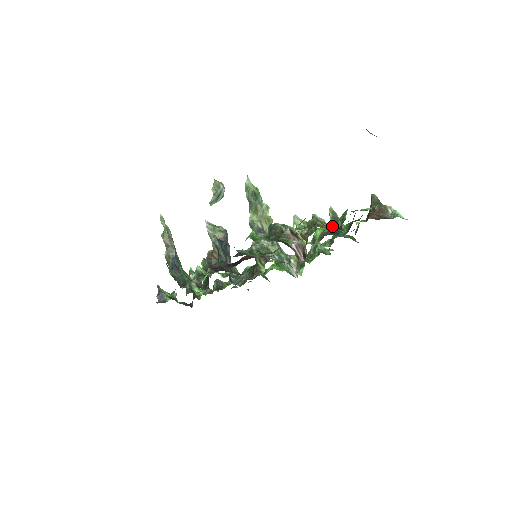
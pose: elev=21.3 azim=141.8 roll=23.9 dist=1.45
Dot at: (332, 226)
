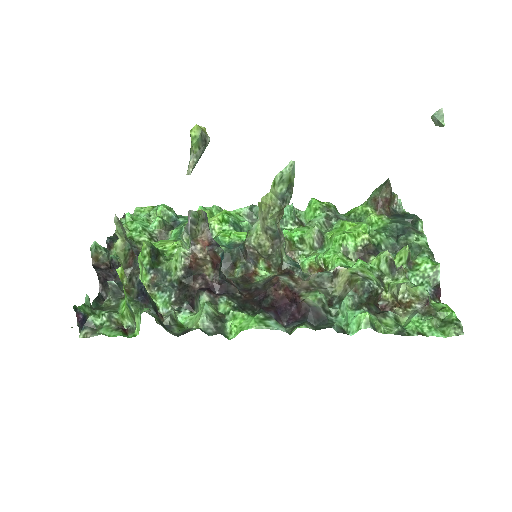
Dot at: (413, 277)
